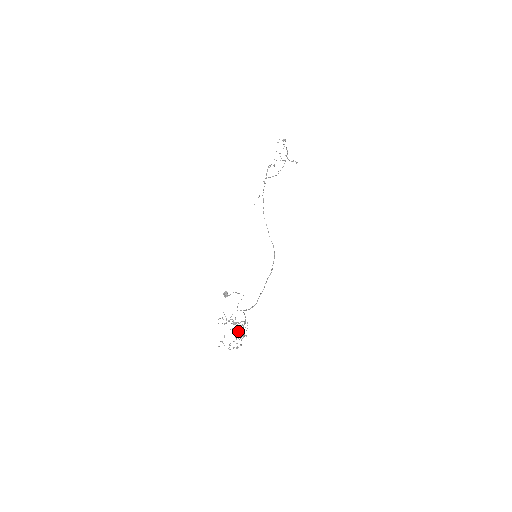
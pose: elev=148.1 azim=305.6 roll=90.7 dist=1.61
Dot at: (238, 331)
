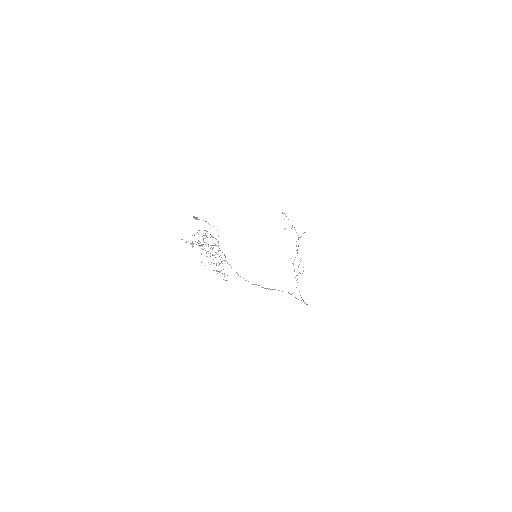
Dot at: (220, 271)
